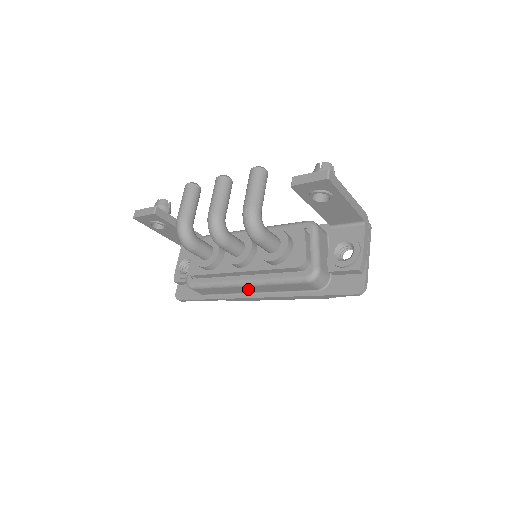
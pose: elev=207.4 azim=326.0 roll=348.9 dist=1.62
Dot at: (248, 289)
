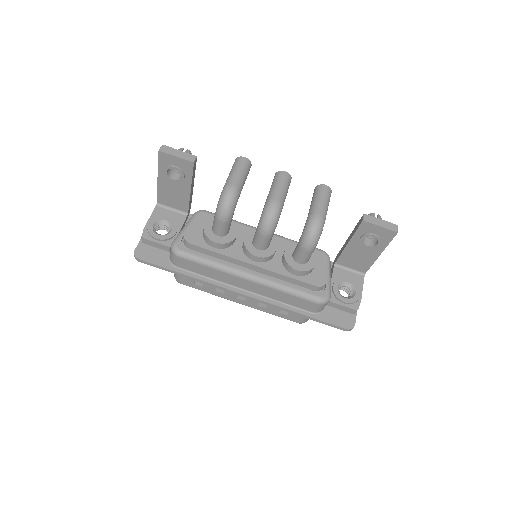
Dot at: (245, 284)
